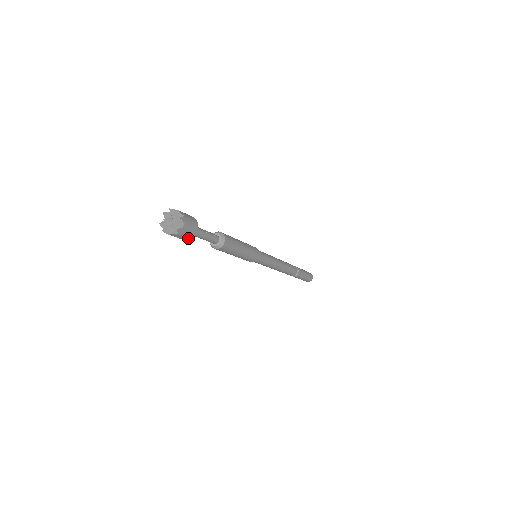
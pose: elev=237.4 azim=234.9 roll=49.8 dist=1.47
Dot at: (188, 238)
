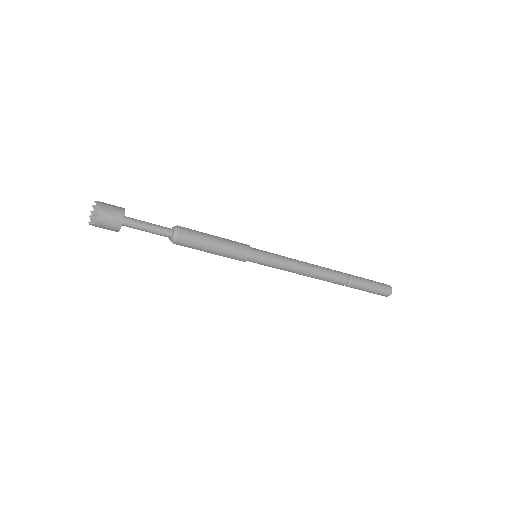
Dot at: (115, 229)
